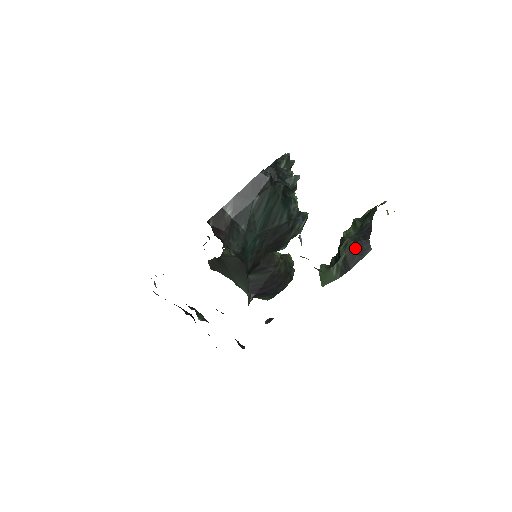
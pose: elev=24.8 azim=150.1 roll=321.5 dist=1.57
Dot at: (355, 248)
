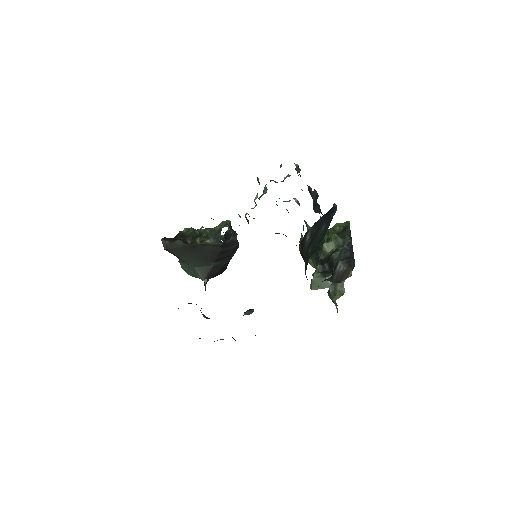
Dot at: occluded
